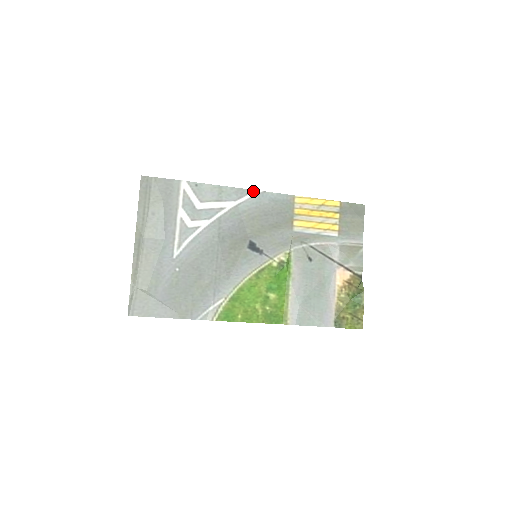
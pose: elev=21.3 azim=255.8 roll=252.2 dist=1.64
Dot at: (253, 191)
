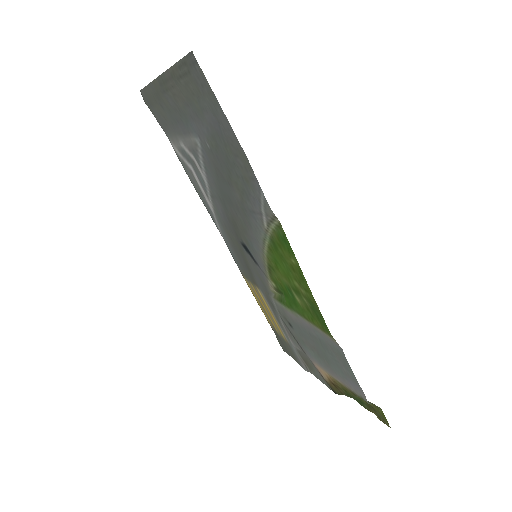
Dot at: (218, 229)
